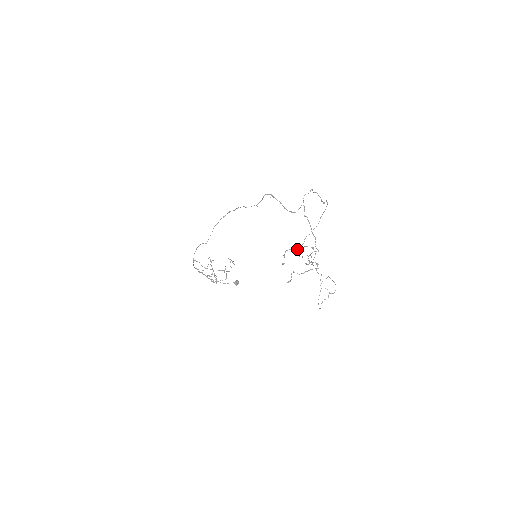
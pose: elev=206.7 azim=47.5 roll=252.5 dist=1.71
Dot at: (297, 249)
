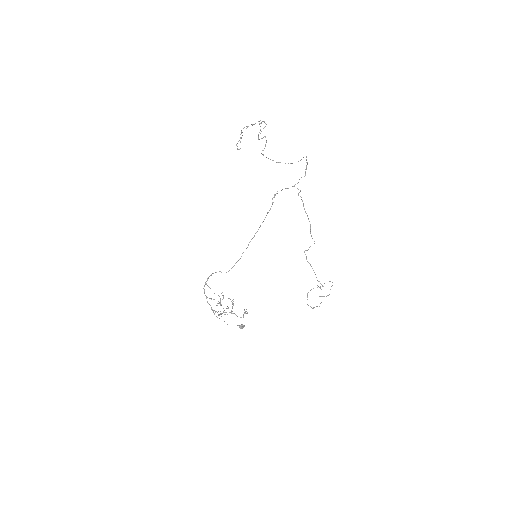
Dot at: (263, 155)
